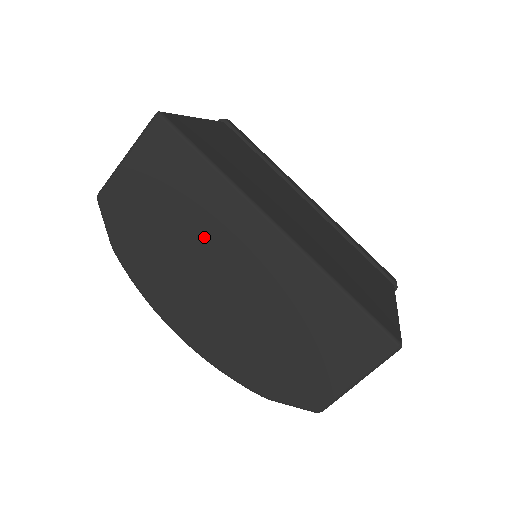
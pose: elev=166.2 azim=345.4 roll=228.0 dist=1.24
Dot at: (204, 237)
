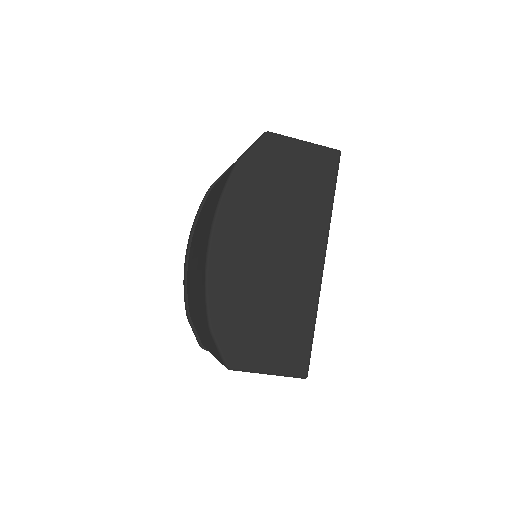
Dot at: (290, 220)
